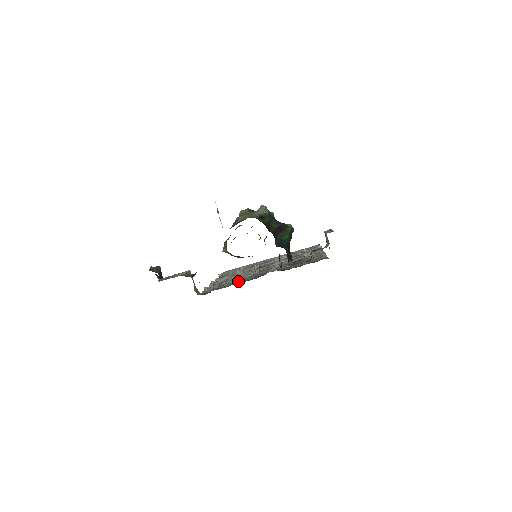
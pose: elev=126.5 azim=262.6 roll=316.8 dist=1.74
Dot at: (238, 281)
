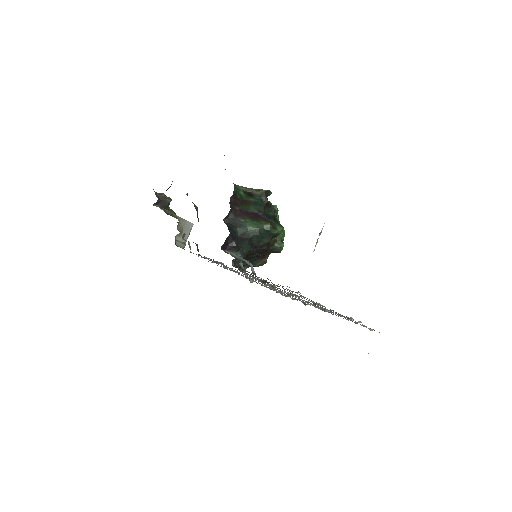
Dot at: (213, 260)
